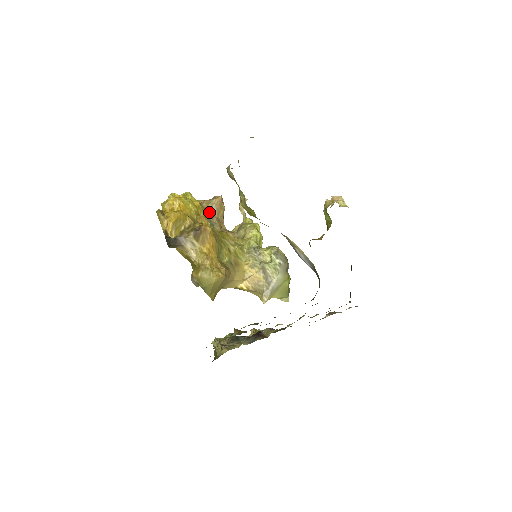
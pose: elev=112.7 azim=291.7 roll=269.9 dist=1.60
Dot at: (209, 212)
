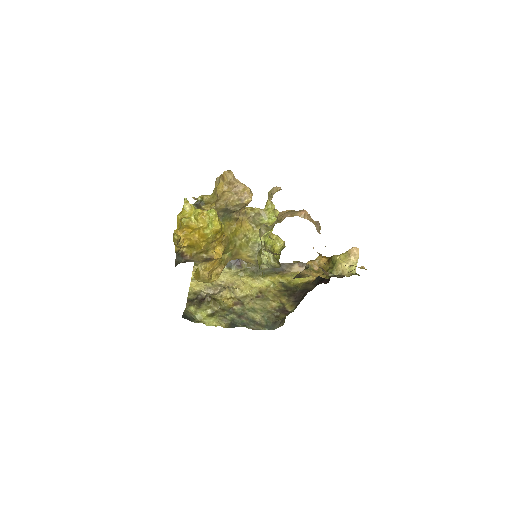
Dot at: (231, 210)
